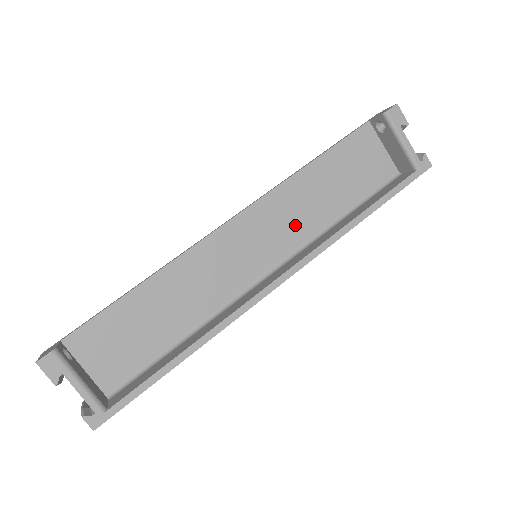
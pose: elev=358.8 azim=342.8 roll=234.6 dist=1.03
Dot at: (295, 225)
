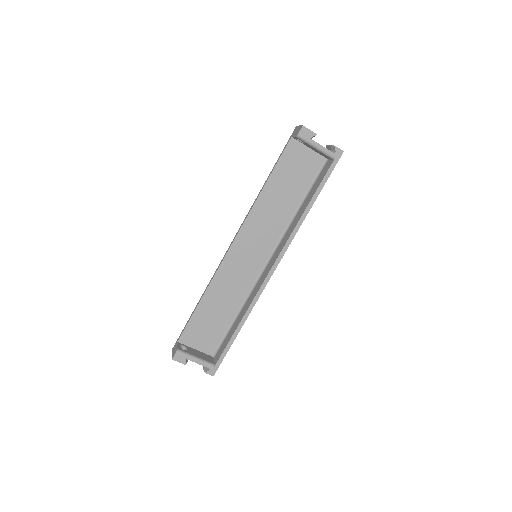
Dot at: (271, 227)
